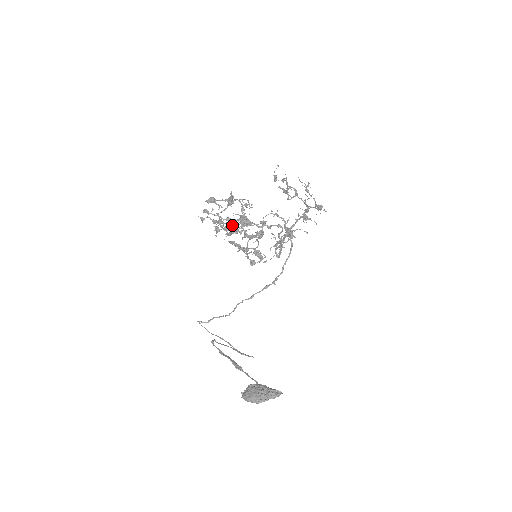
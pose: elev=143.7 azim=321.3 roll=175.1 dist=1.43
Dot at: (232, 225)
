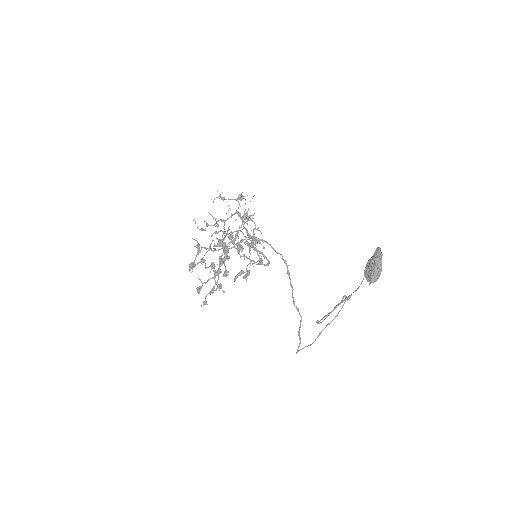
Dot at: occluded
